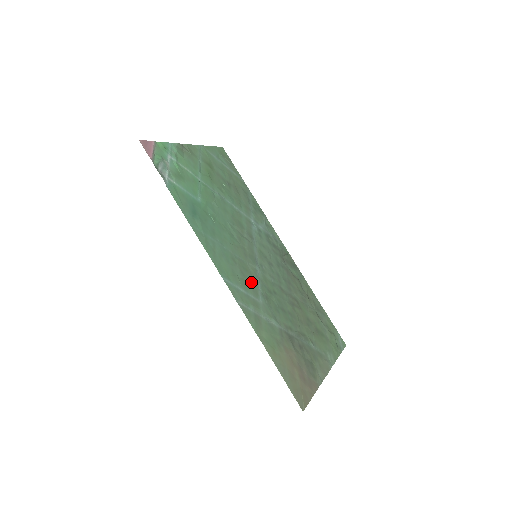
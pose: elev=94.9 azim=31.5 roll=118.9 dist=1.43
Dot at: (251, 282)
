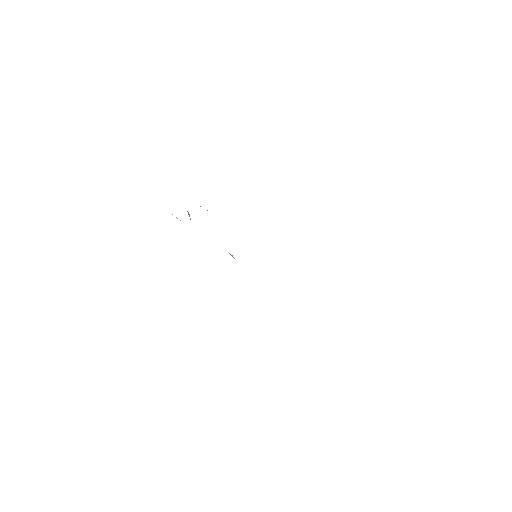
Dot at: occluded
